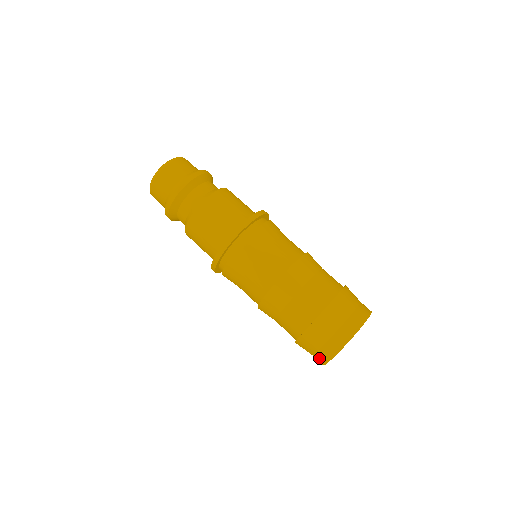
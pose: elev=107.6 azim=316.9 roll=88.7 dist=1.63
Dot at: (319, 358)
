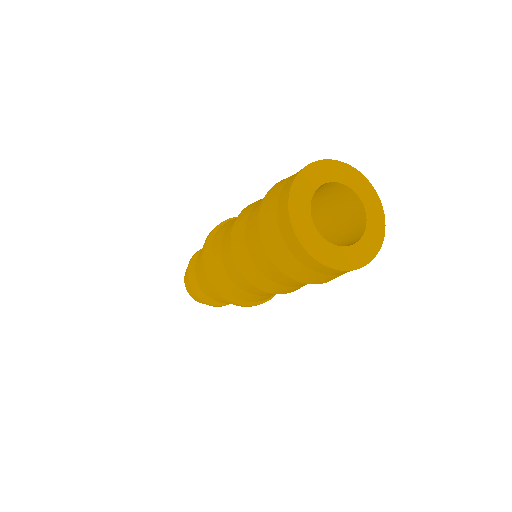
Dot at: (283, 222)
